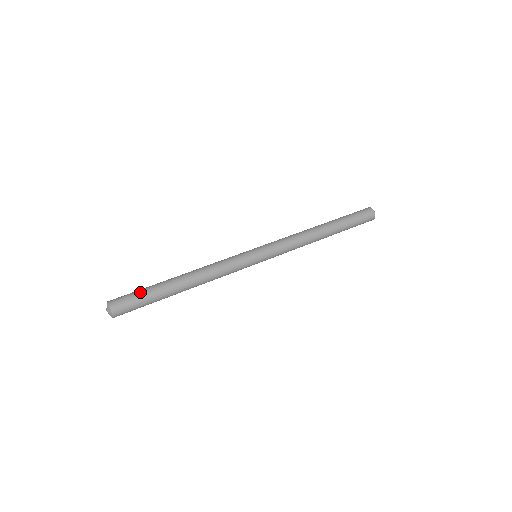
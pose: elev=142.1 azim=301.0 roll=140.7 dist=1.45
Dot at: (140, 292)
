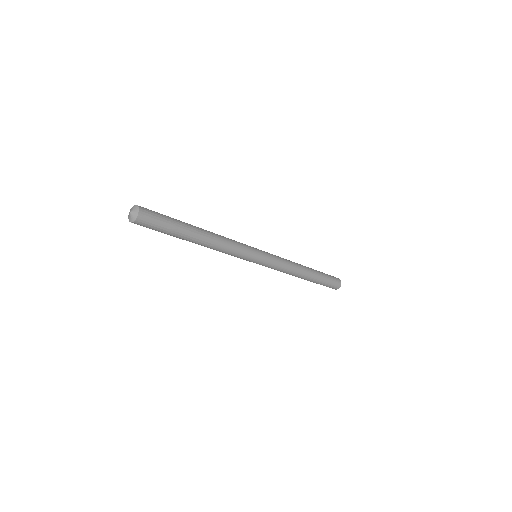
Dot at: (164, 215)
